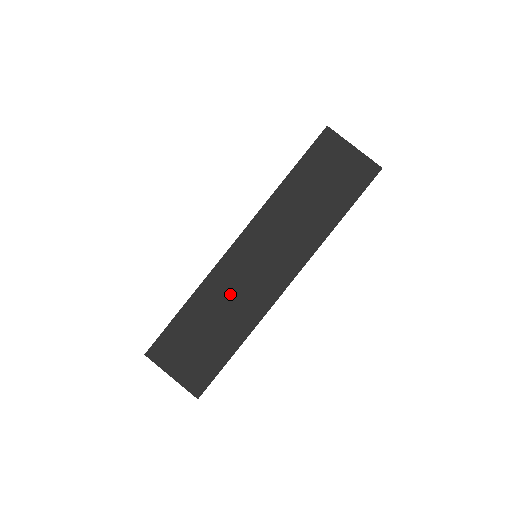
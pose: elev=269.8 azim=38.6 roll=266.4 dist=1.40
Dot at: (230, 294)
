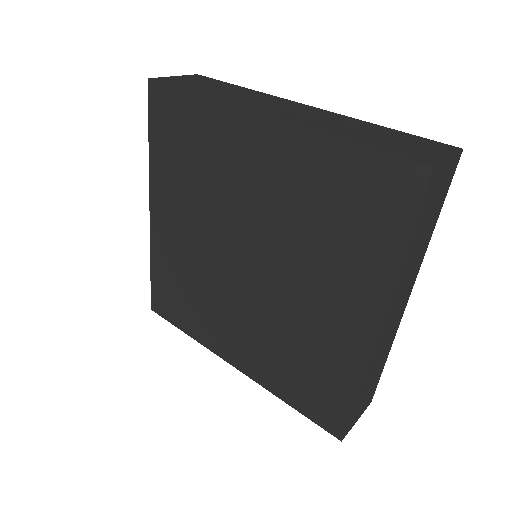
Dot at: (379, 354)
